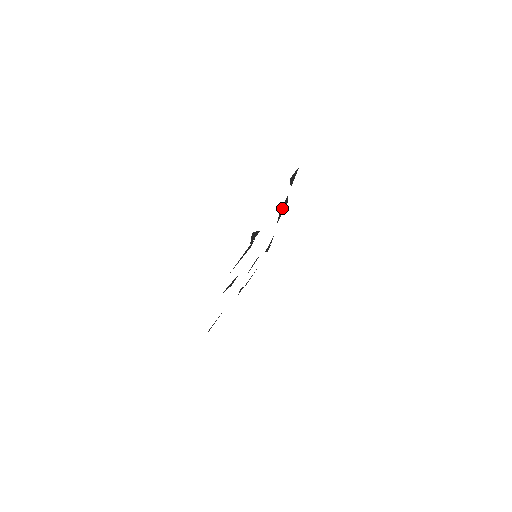
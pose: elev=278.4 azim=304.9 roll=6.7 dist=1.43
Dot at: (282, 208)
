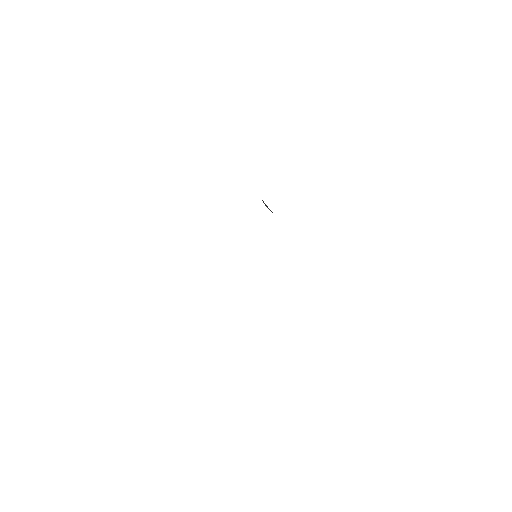
Dot at: occluded
